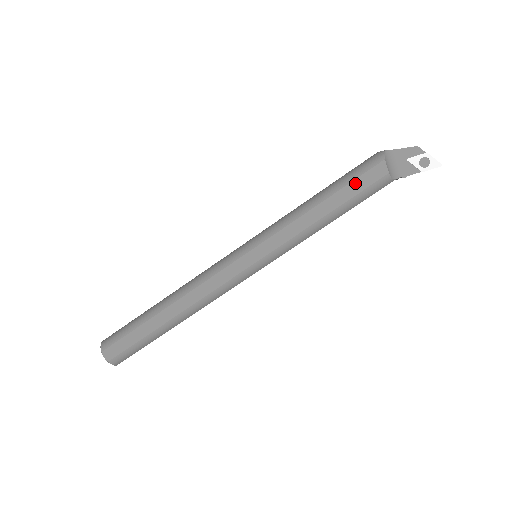
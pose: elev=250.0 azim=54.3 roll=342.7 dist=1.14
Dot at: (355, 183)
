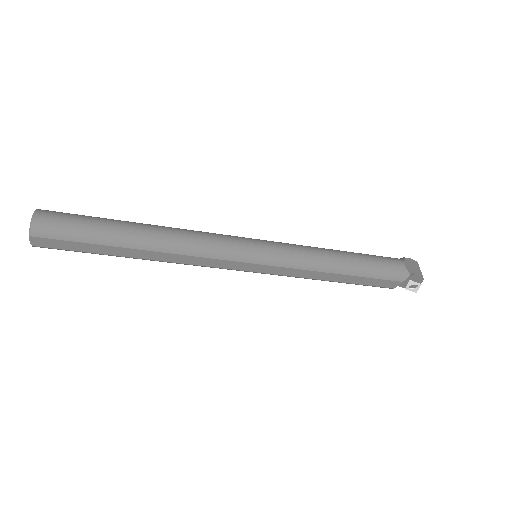
Dot at: (373, 280)
